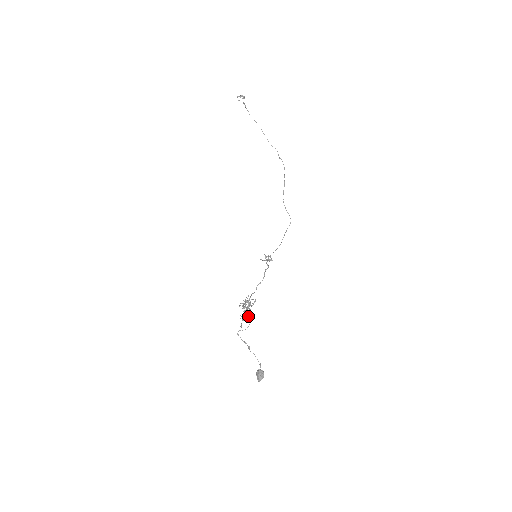
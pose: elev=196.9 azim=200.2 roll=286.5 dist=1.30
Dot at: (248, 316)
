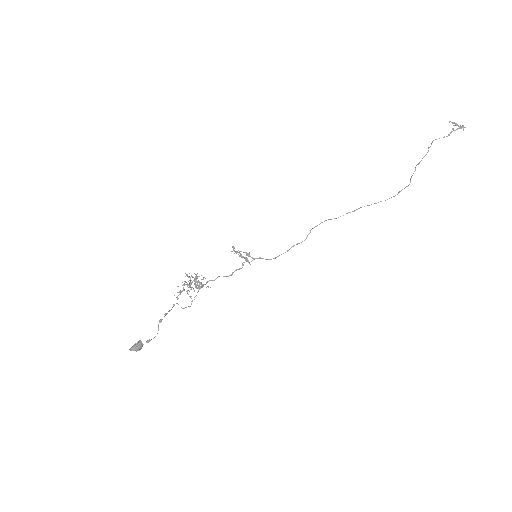
Dot at: (188, 294)
